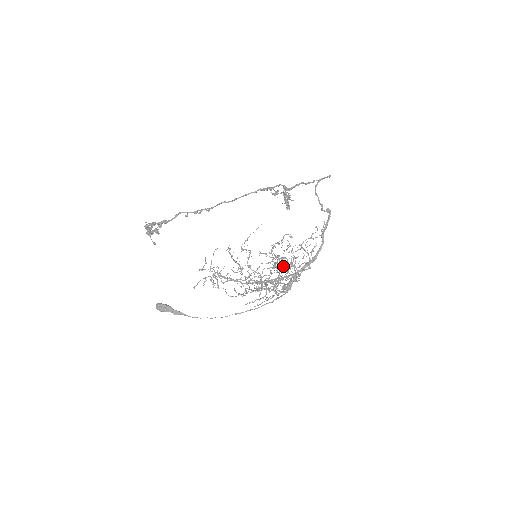
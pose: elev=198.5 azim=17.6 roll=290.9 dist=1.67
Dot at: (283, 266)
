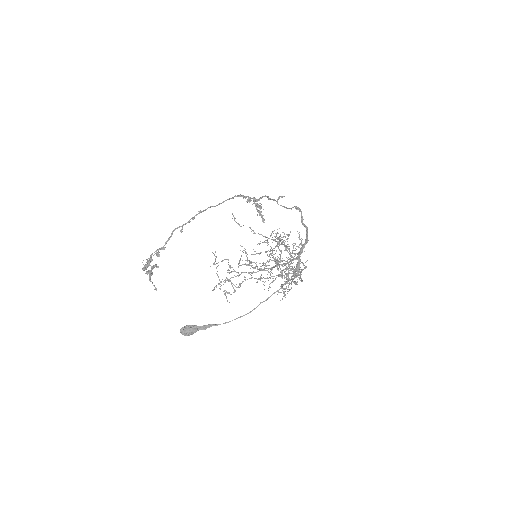
Dot at: (284, 250)
